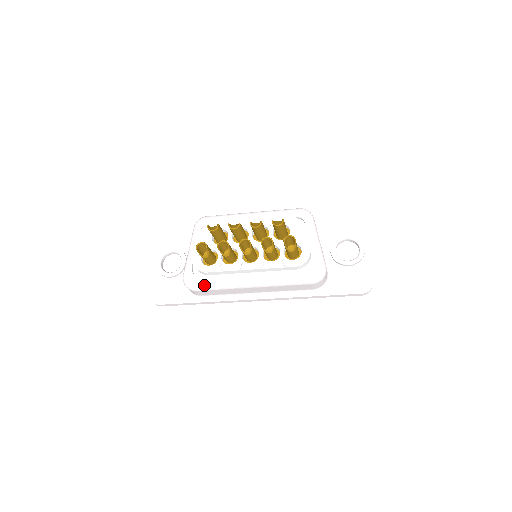
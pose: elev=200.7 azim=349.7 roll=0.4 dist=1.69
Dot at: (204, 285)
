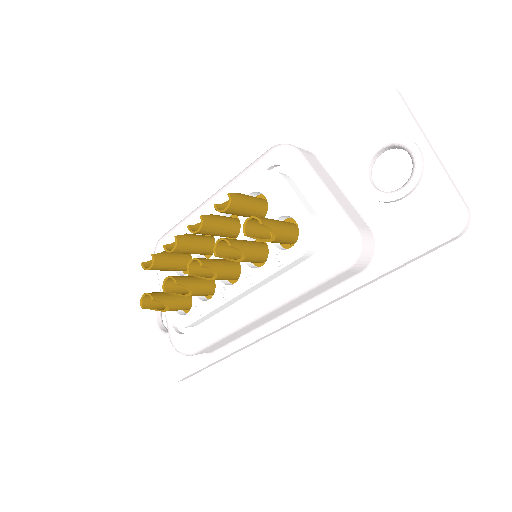
Dot at: (196, 344)
